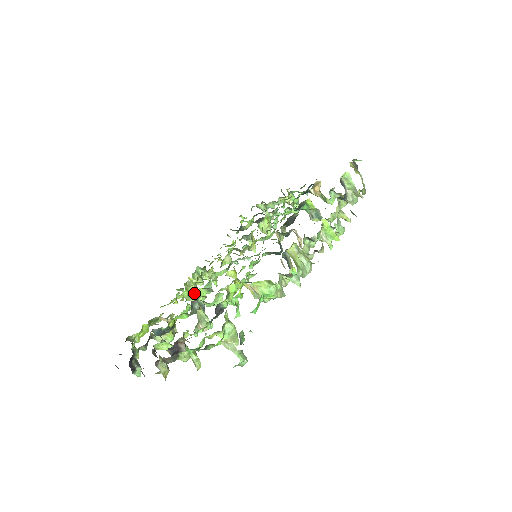
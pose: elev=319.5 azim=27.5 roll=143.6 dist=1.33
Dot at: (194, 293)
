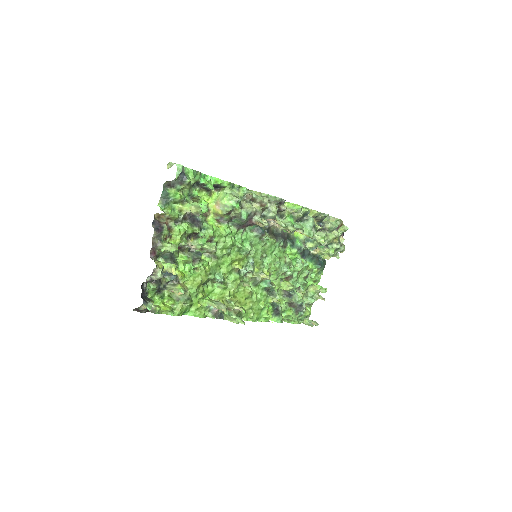
Dot at: (217, 302)
